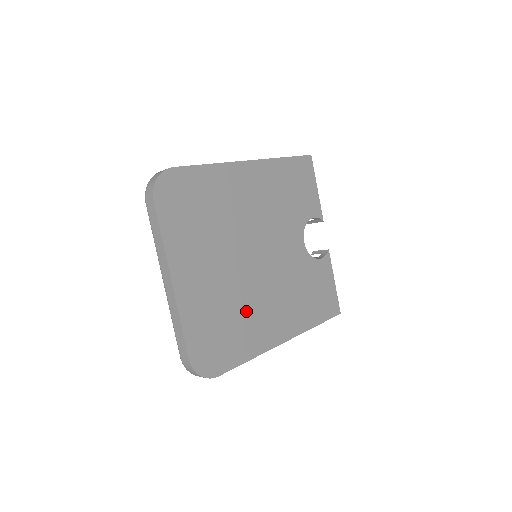
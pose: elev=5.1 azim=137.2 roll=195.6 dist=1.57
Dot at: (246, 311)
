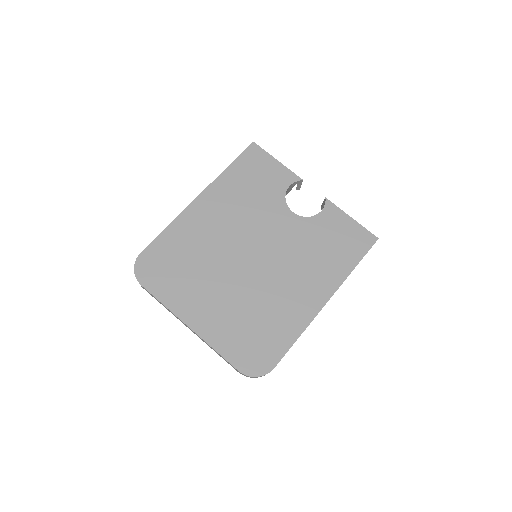
Dot at: (269, 305)
